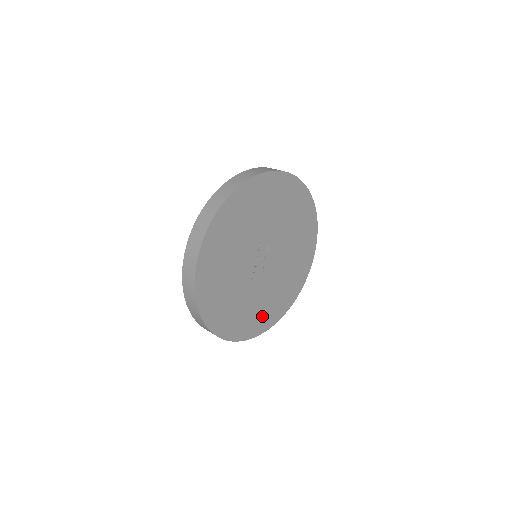
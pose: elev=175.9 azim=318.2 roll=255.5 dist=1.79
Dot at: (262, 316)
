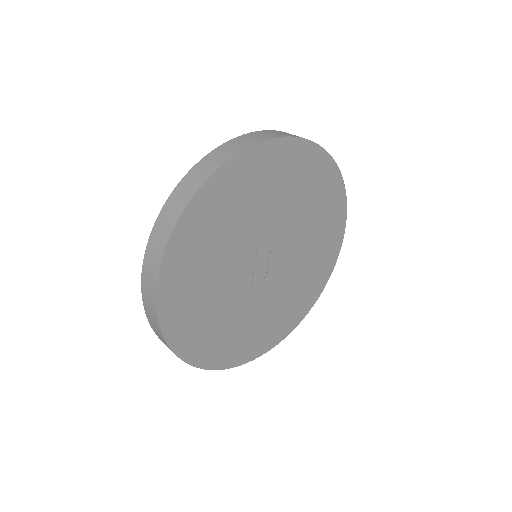
Dot at: (269, 330)
